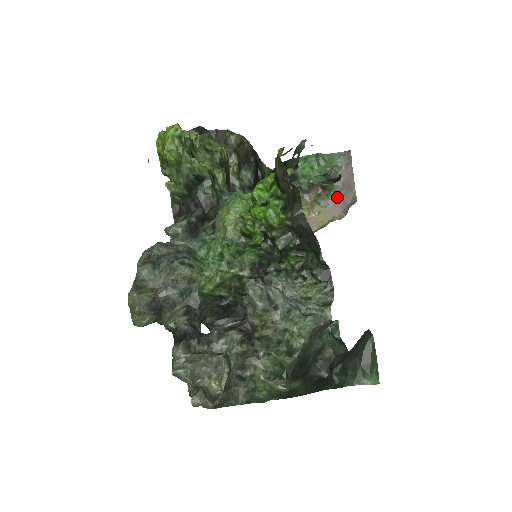
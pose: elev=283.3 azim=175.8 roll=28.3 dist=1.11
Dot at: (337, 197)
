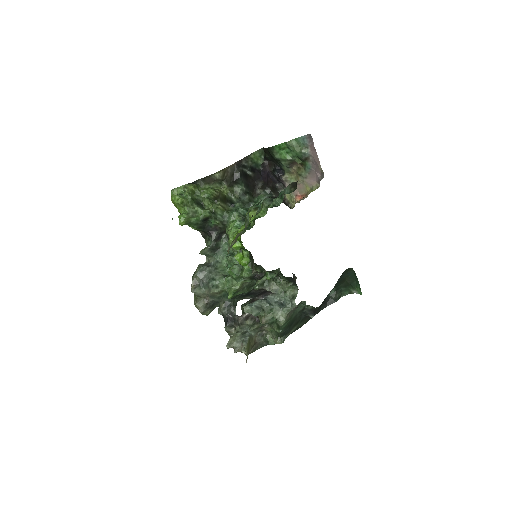
Dot at: (311, 171)
